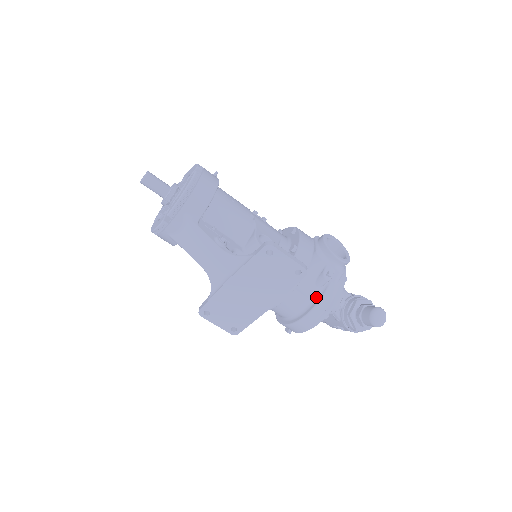
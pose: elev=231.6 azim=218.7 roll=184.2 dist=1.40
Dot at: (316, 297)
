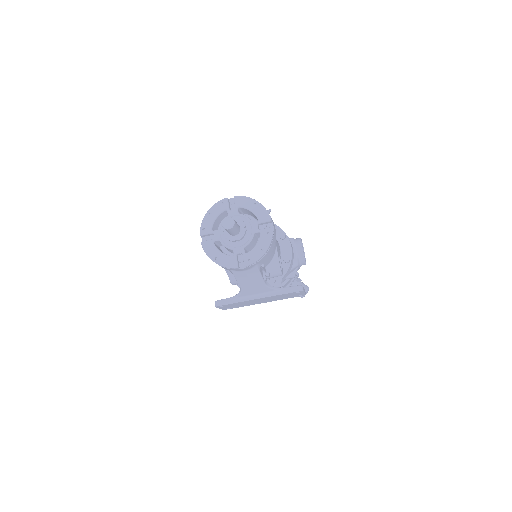
Dot at: occluded
